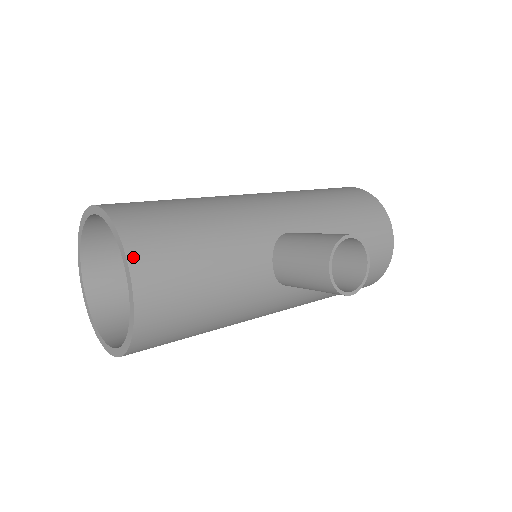
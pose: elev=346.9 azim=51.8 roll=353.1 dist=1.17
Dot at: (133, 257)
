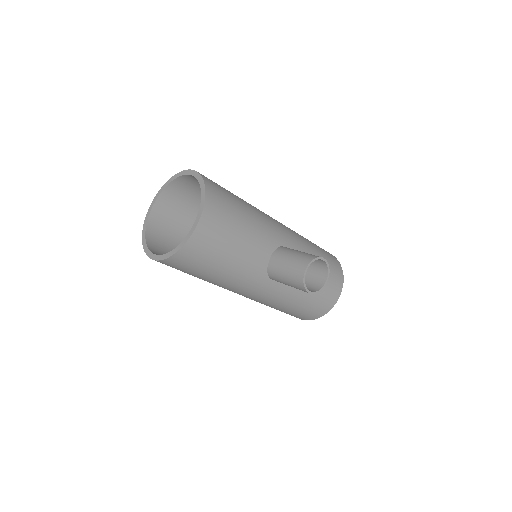
Dot at: (207, 204)
